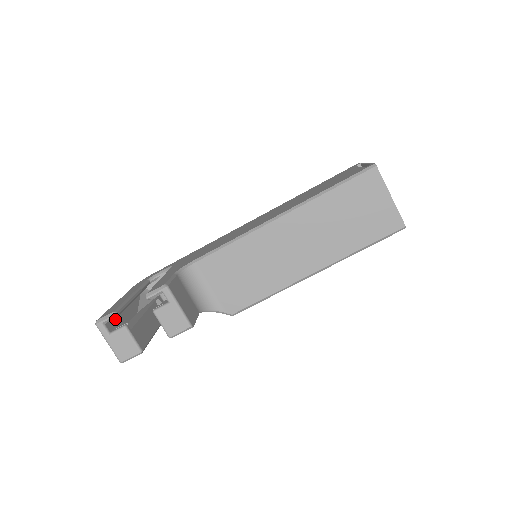
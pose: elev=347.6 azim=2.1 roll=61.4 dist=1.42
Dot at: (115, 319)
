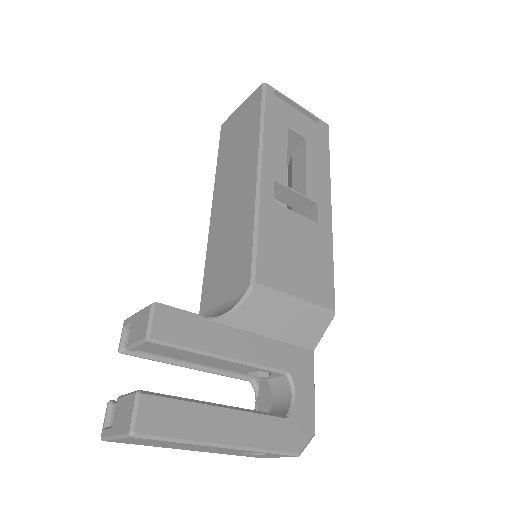
Dot at: occluded
